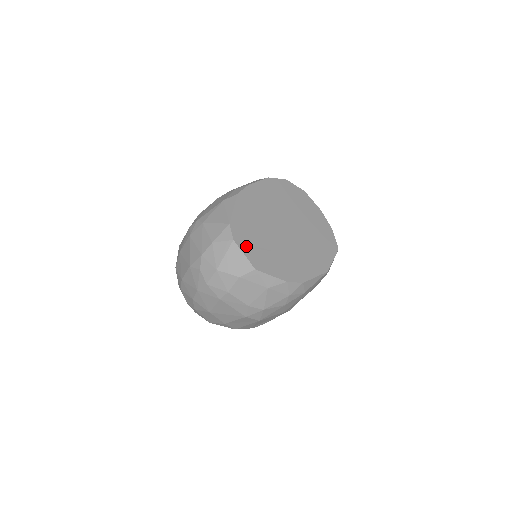
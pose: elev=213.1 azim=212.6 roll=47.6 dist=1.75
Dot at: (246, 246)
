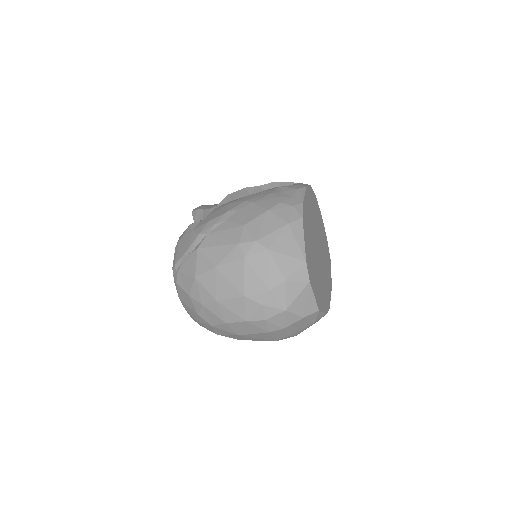
Dot at: (313, 285)
